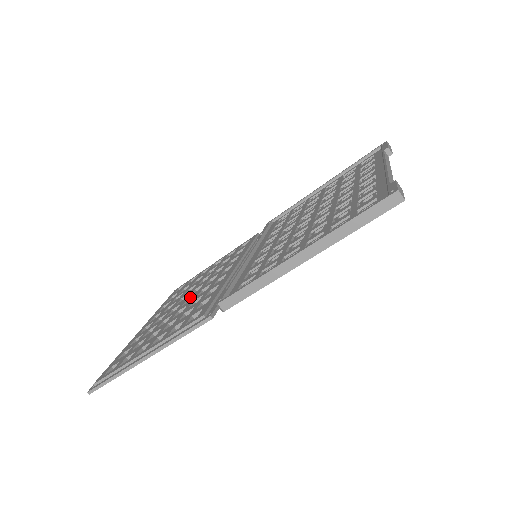
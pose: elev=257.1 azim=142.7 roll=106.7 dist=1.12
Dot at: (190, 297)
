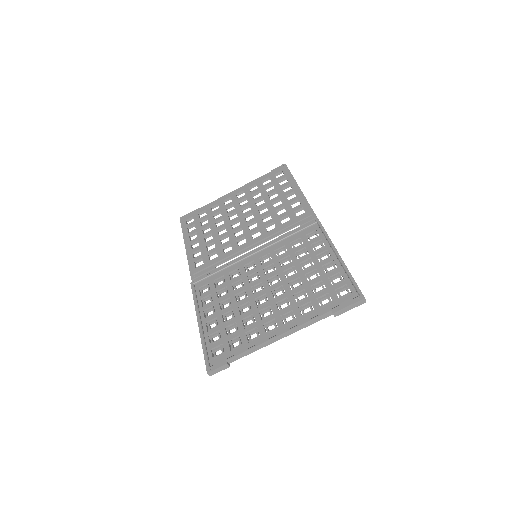
Dot at: (239, 221)
